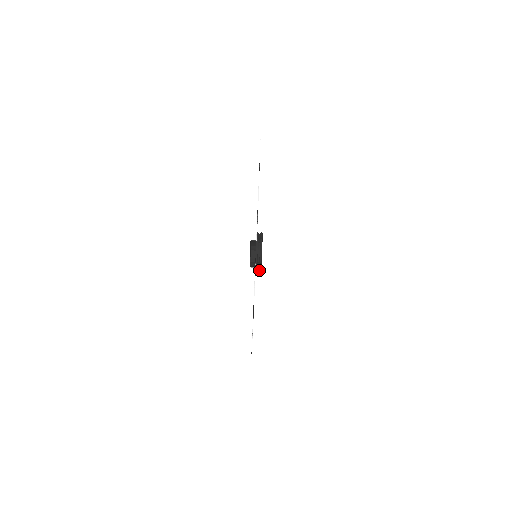
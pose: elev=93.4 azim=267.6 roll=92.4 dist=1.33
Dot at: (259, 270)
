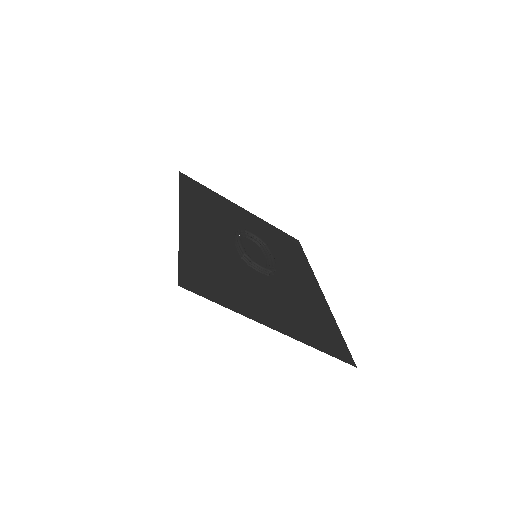
Dot at: occluded
